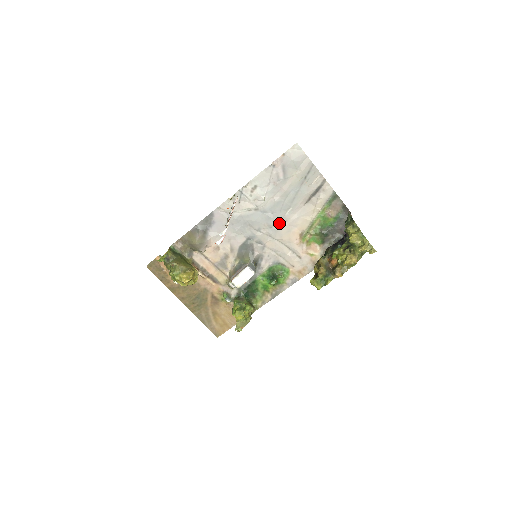
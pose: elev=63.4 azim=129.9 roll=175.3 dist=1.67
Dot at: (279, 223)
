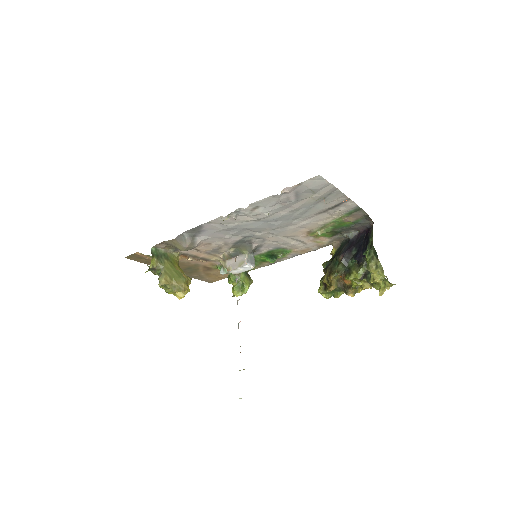
Dot at: (284, 227)
